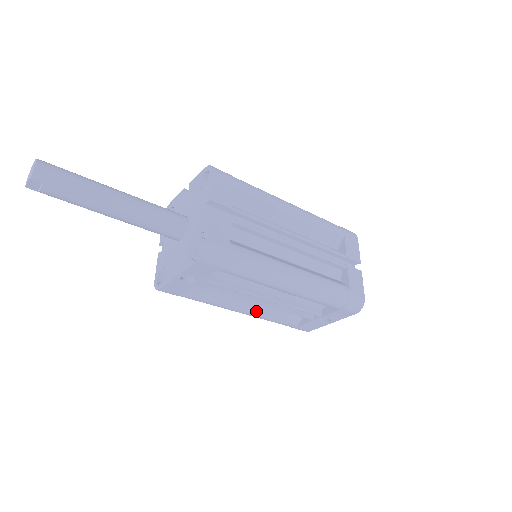
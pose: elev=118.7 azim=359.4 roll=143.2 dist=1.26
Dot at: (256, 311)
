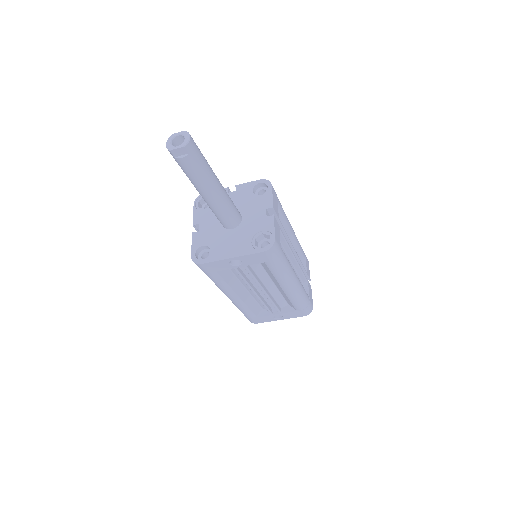
Dot at: (242, 299)
